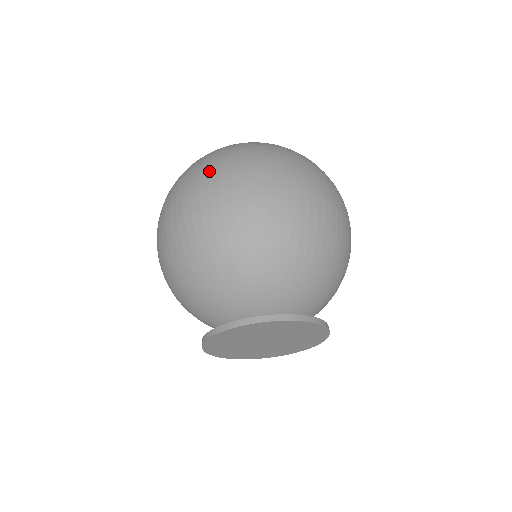
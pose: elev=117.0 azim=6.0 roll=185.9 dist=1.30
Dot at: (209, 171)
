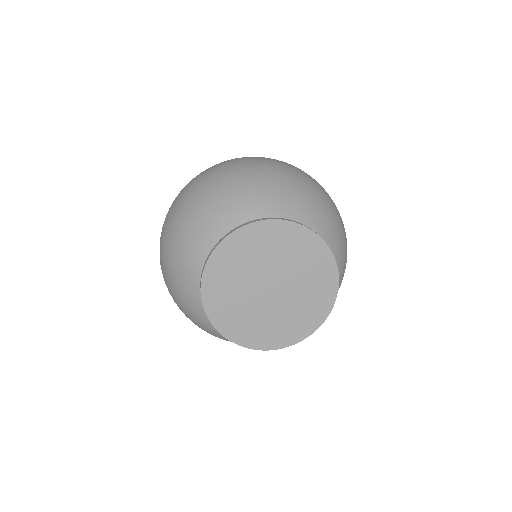
Dot at: occluded
